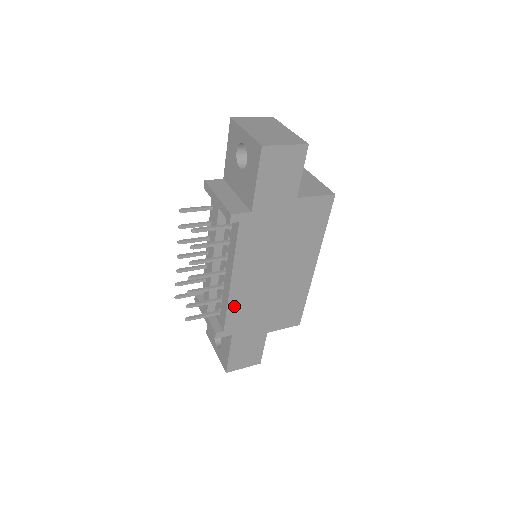
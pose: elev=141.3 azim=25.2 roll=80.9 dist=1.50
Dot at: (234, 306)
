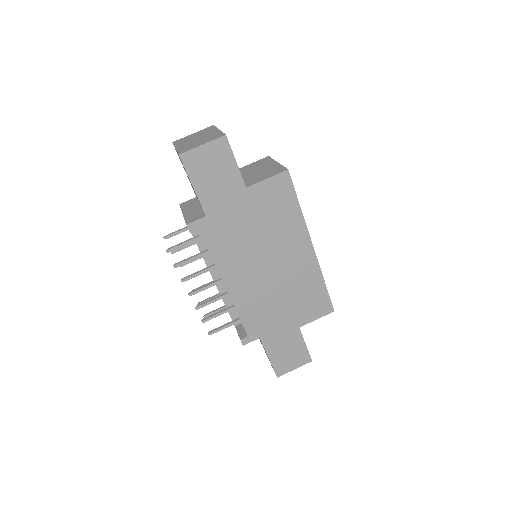
Dot at: (244, 309)
